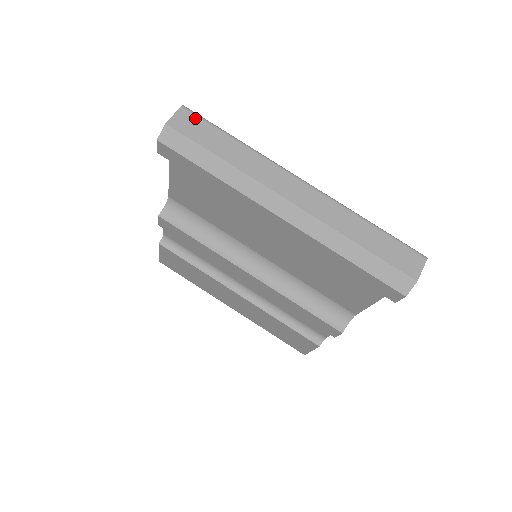
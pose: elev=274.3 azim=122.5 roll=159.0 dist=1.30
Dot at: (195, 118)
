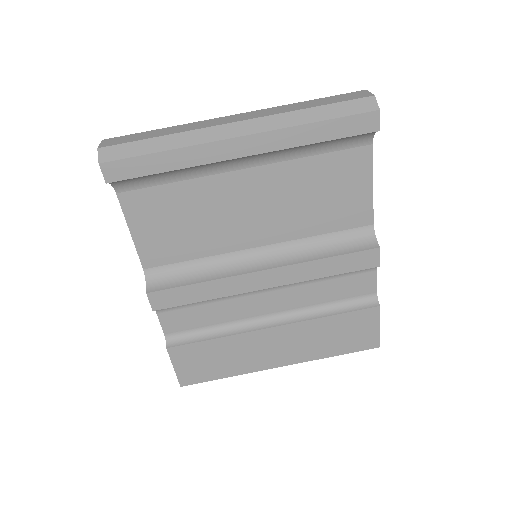
Dot at: (119, 138)
